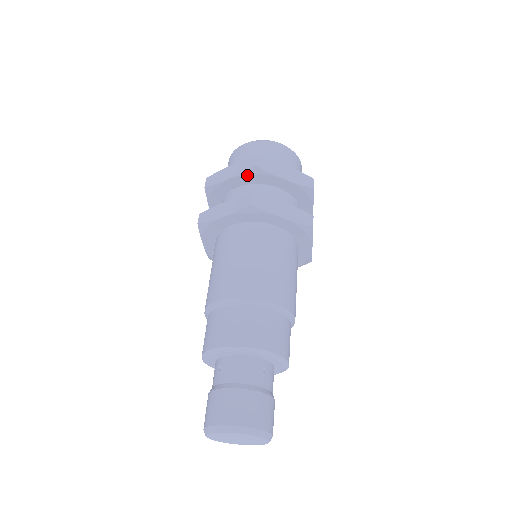
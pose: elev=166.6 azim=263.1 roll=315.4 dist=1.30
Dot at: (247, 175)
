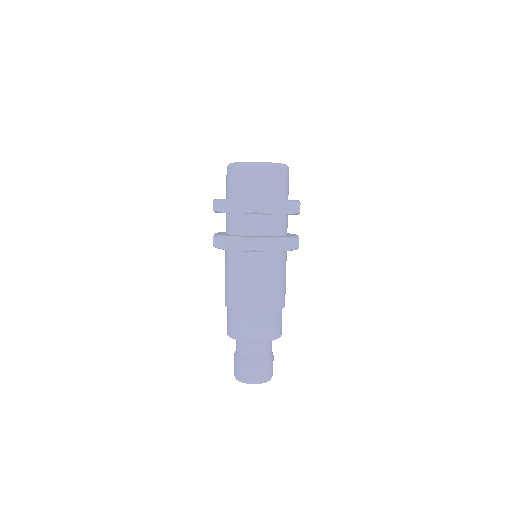
Dot at: occluded
